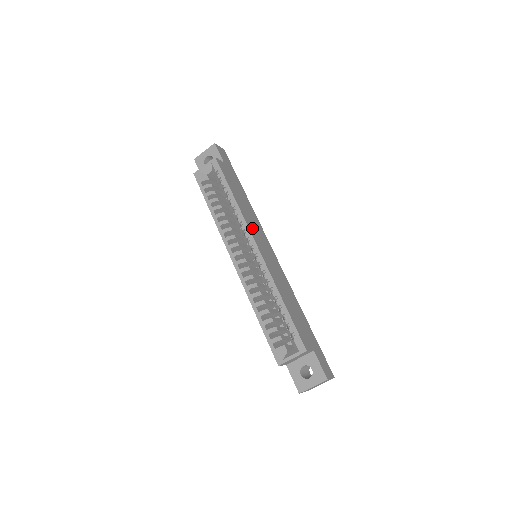
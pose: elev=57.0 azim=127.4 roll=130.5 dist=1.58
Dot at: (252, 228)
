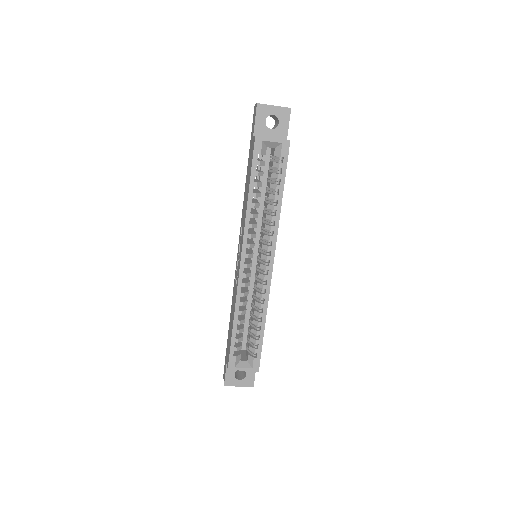
Dot at: occluded
